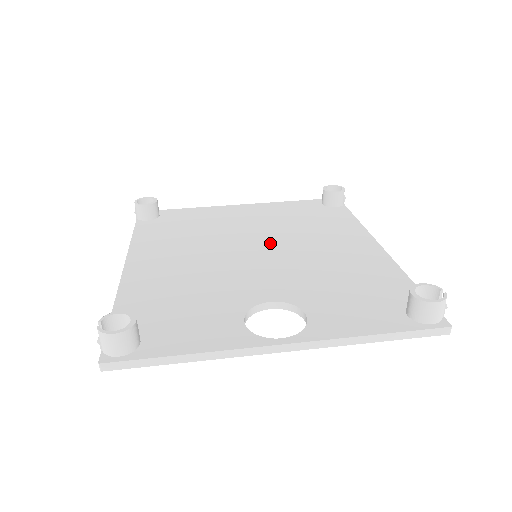
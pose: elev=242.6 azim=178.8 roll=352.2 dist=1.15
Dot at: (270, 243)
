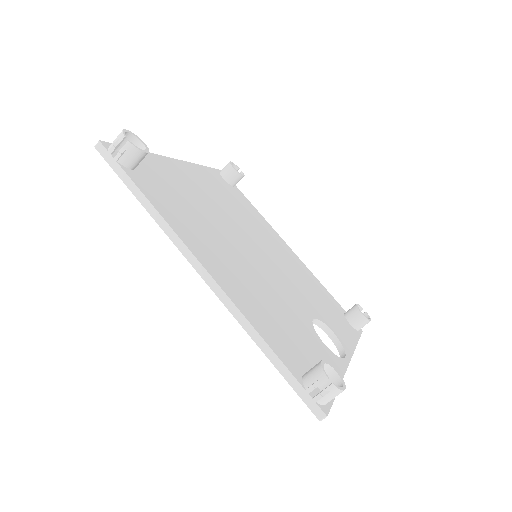
Dot at: (251, 239)
